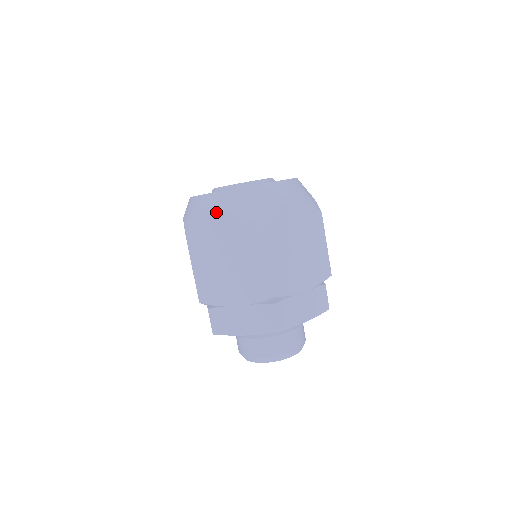
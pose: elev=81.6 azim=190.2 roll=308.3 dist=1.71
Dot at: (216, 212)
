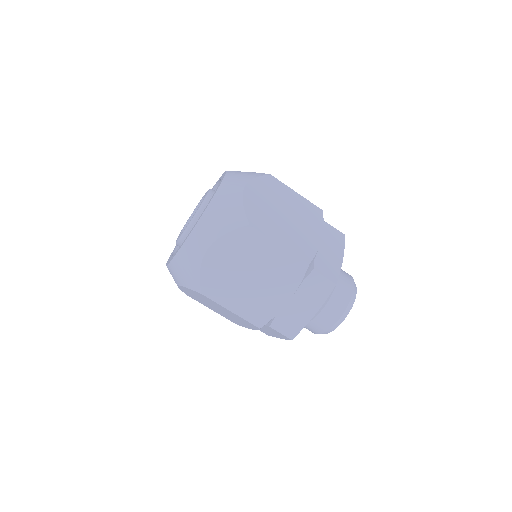
Dot at: (177, 284)
